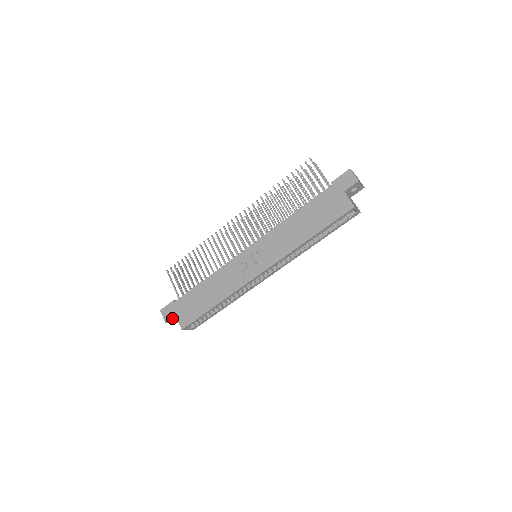
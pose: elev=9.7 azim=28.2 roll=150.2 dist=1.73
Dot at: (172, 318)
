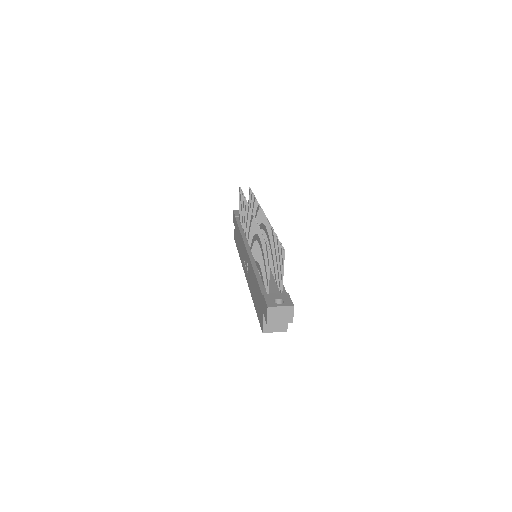
Dot at: occluded
